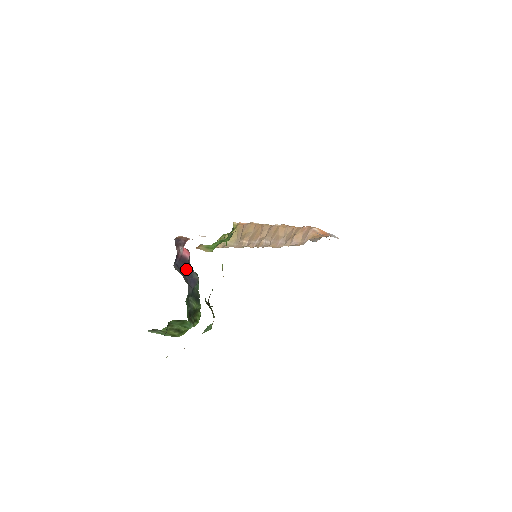
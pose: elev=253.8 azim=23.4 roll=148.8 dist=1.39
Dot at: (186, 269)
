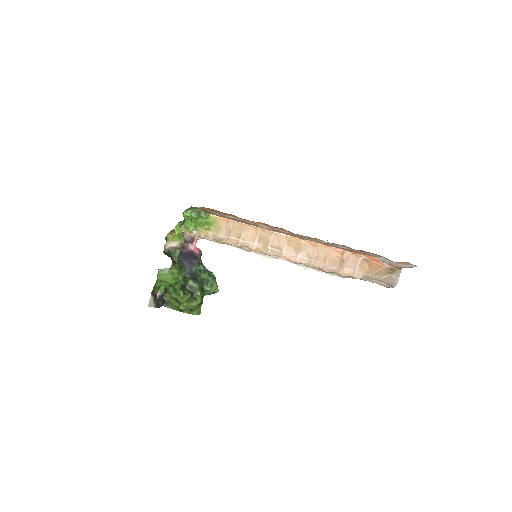
Dot at: (189, 256)
